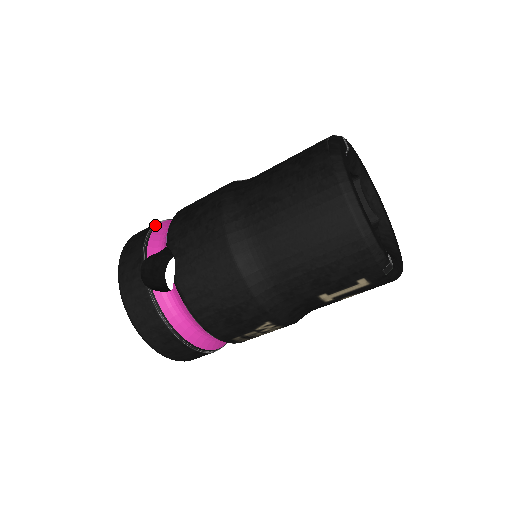
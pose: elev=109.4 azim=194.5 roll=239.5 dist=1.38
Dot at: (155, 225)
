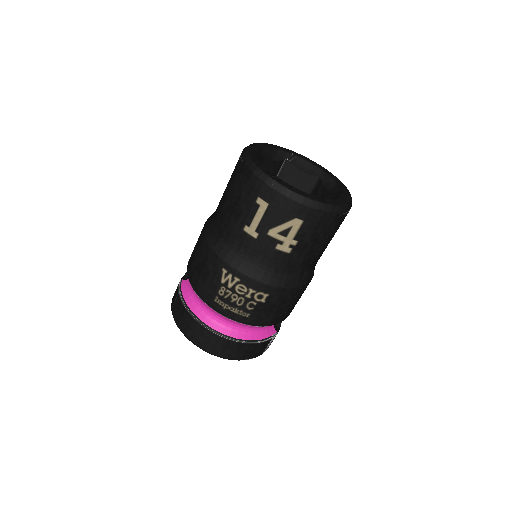
Dot at: occluded
